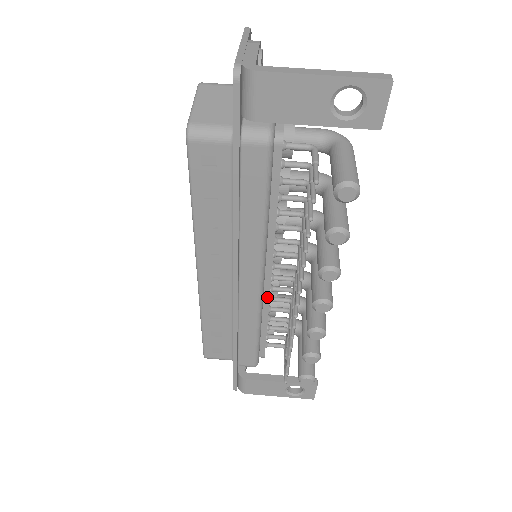
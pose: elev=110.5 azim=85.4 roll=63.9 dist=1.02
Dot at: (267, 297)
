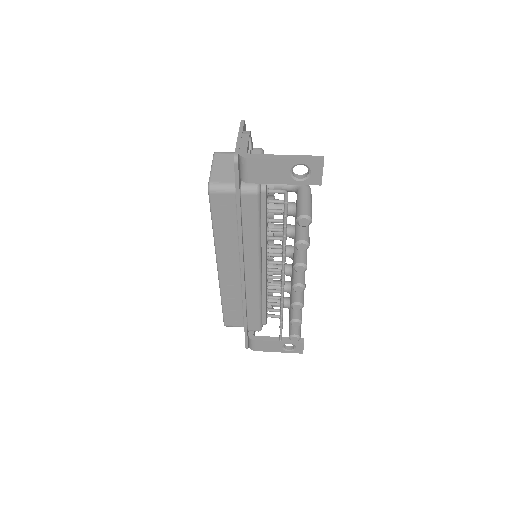
Dot at: (264, 283)
